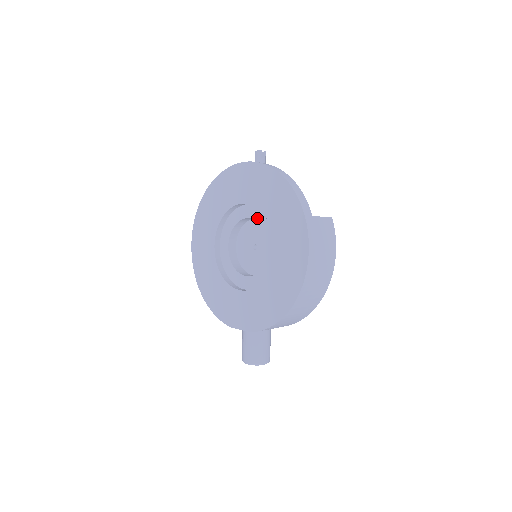
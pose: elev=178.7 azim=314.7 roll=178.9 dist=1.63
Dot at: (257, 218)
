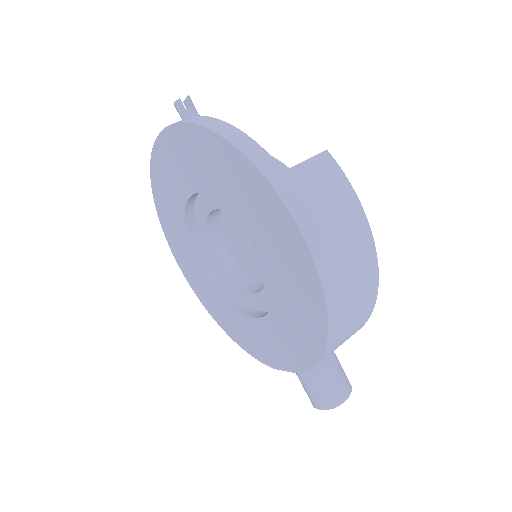
Dot at: (221, 206)
